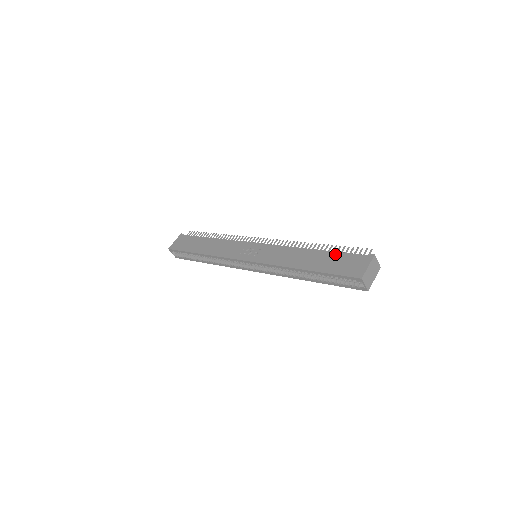
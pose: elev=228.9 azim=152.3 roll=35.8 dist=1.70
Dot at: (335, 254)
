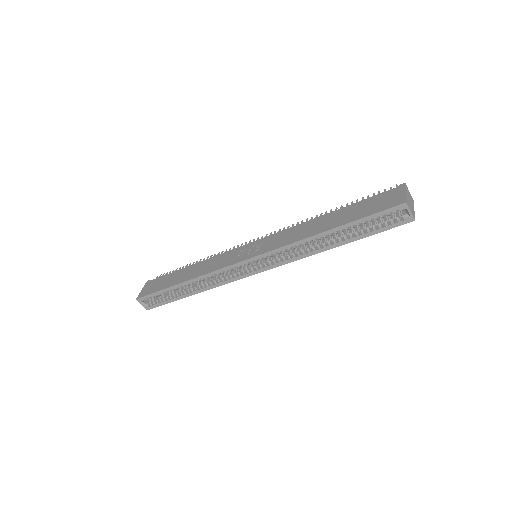
Dot at: (357, 203)
